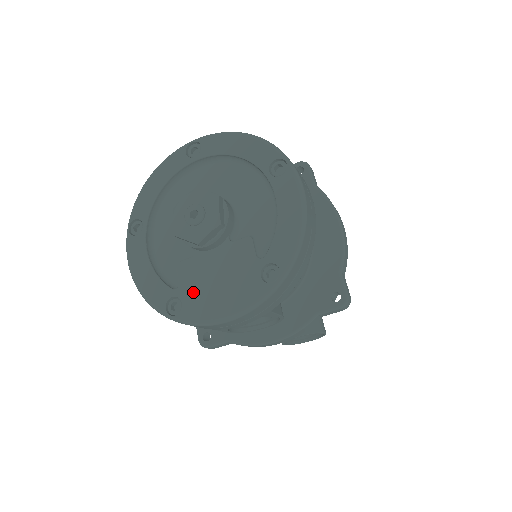
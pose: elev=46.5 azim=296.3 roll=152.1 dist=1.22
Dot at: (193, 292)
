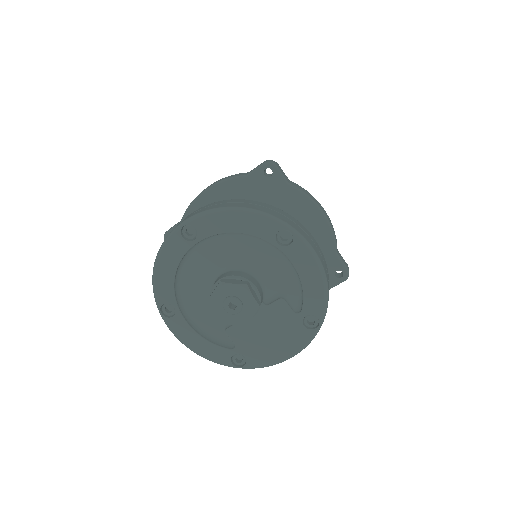
Dot at: (251, 348)
